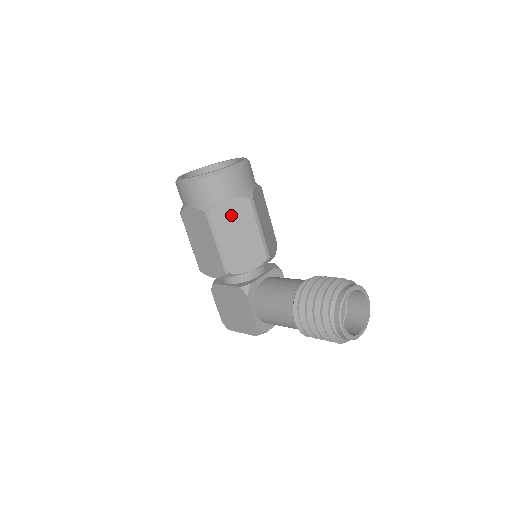
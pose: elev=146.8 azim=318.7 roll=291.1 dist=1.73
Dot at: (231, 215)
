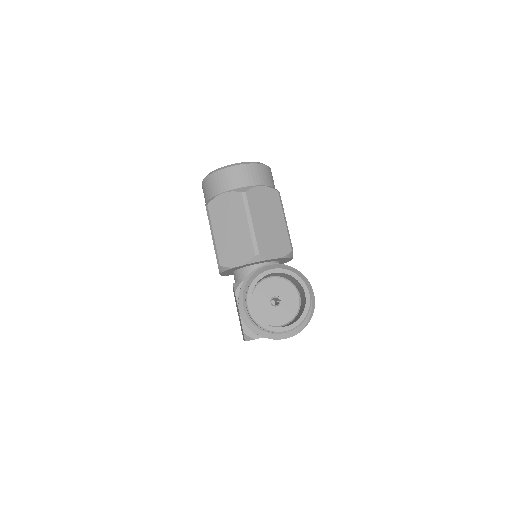
Dot at: (225, 209)
